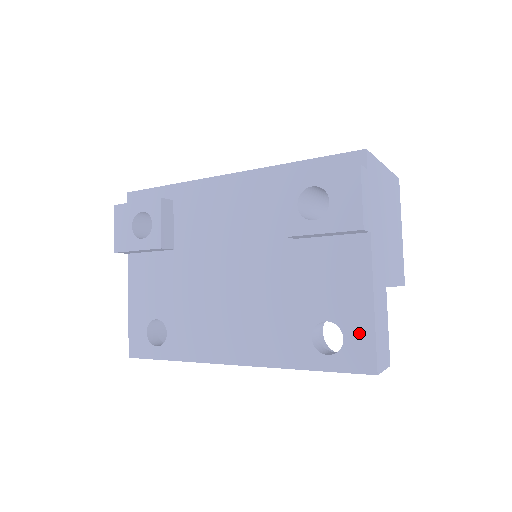
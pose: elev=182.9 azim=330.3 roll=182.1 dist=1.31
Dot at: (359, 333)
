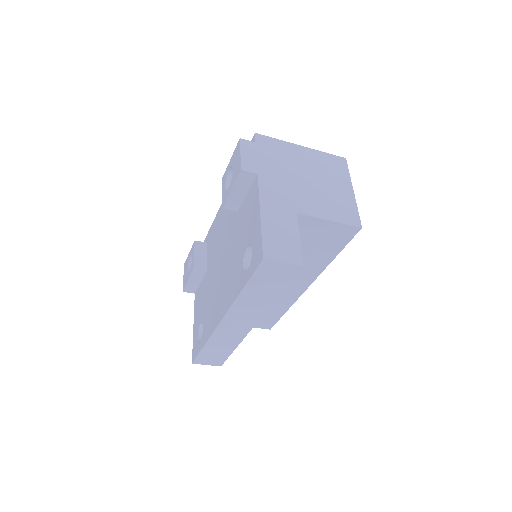
Dot at: (256, 240)
